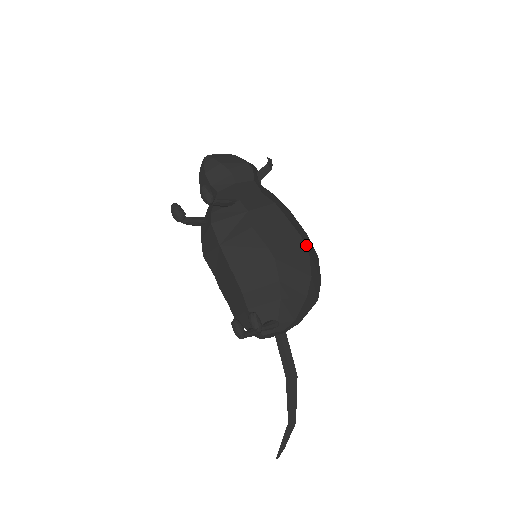
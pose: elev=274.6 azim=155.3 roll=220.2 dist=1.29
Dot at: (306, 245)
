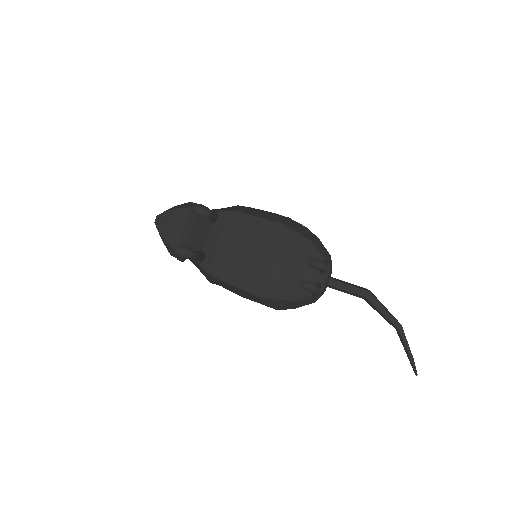
Dot at: occluded
